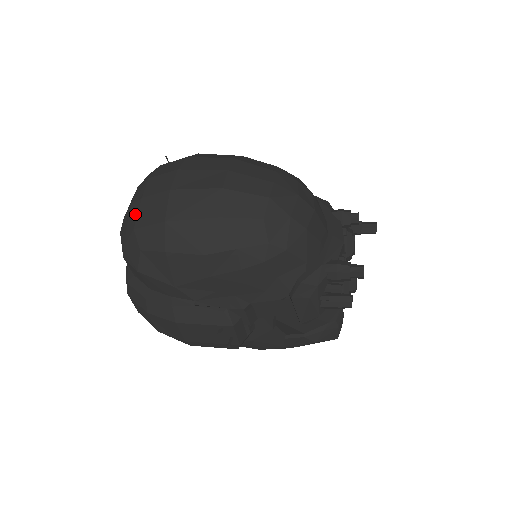
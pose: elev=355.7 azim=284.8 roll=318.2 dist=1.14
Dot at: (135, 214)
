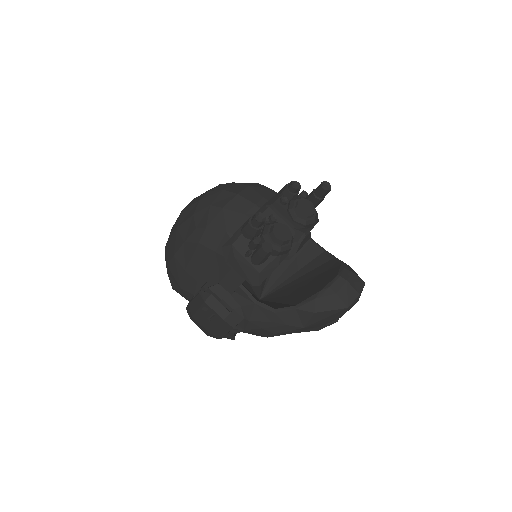
Dot at: occluded
